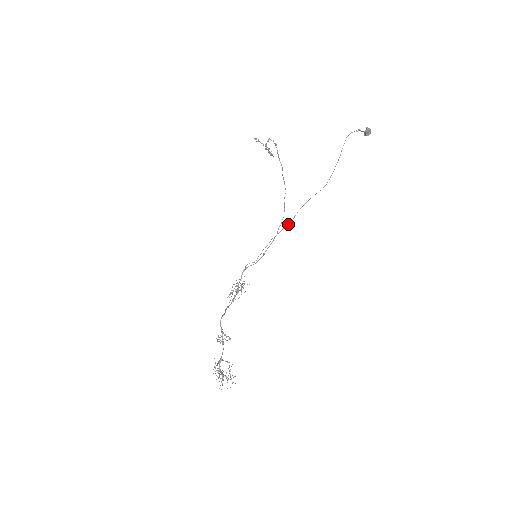
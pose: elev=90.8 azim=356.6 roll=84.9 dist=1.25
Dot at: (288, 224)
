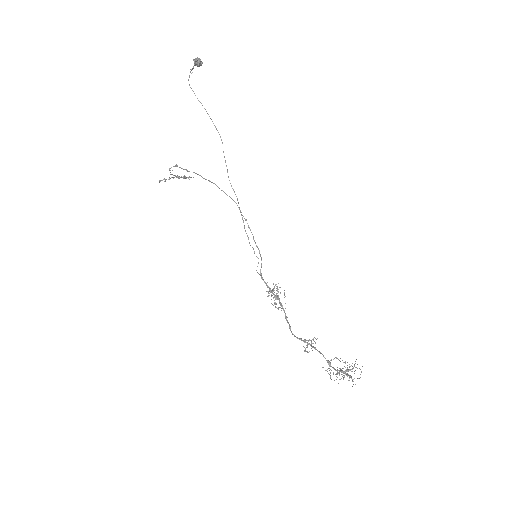
Dot at: occluded
